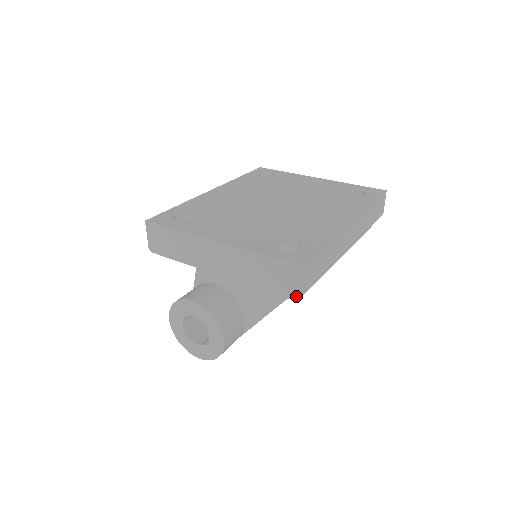
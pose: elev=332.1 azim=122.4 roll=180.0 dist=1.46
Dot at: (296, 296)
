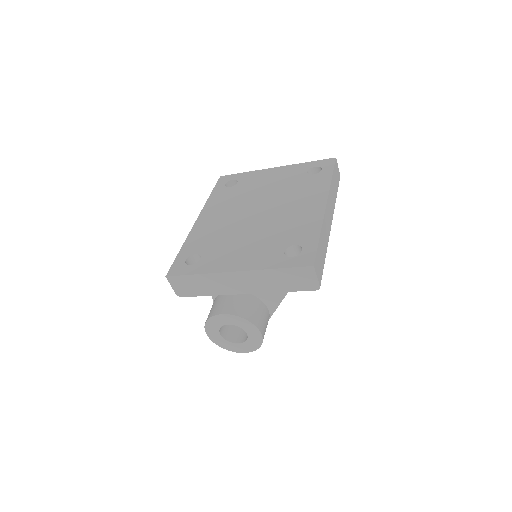
Dot at: (316, 287)
